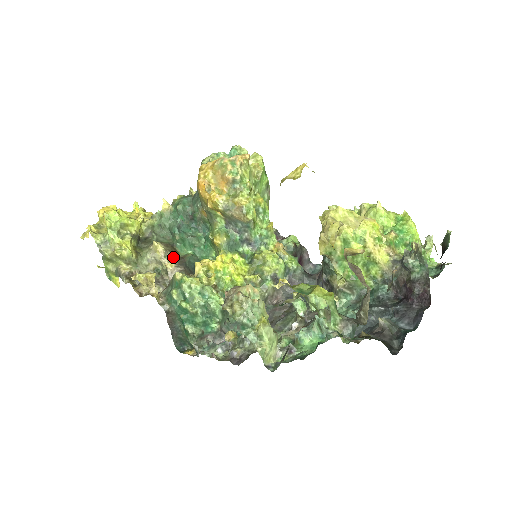
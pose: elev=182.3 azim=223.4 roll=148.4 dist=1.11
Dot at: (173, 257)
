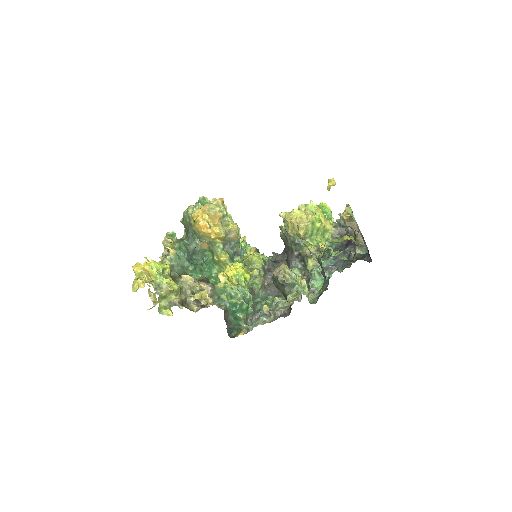
Dot at: (198, 281)
